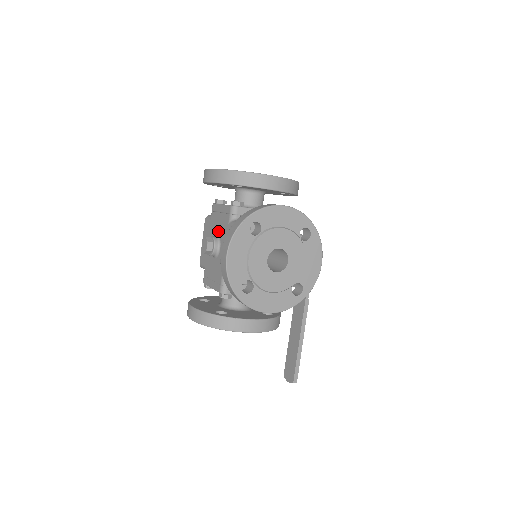
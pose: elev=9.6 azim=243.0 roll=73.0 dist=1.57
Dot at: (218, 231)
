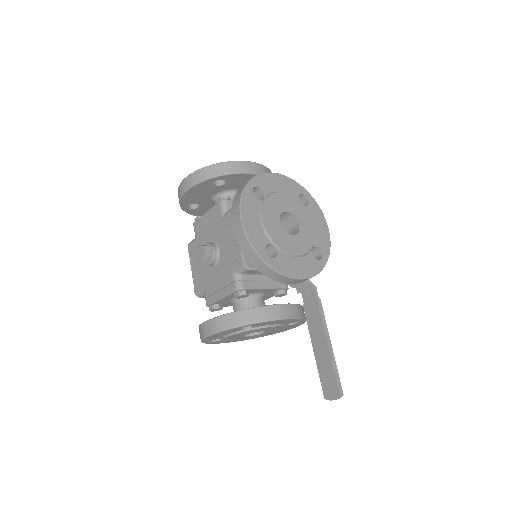
Dot at: (210, 238)
